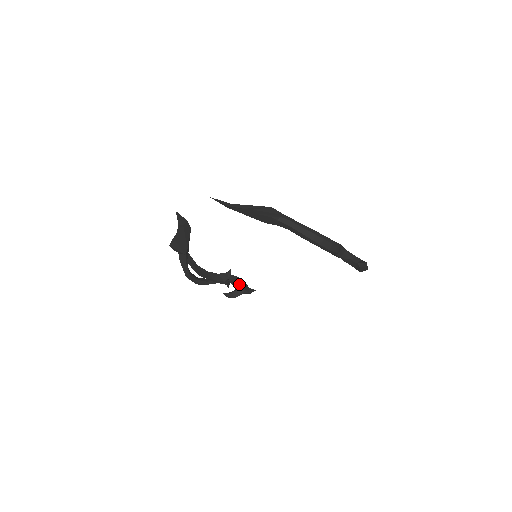
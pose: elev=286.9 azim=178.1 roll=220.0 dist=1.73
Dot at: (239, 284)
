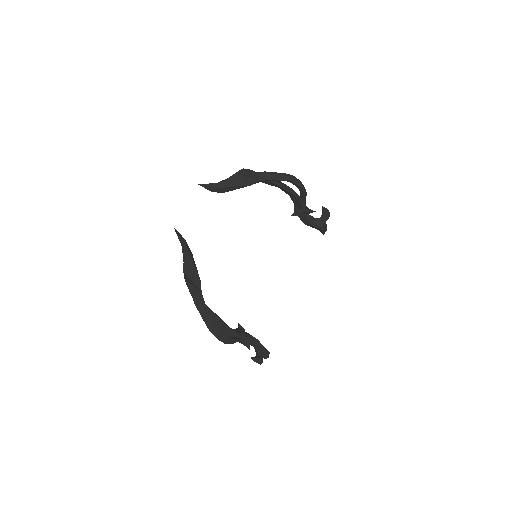
Dot at: (255, 339)
